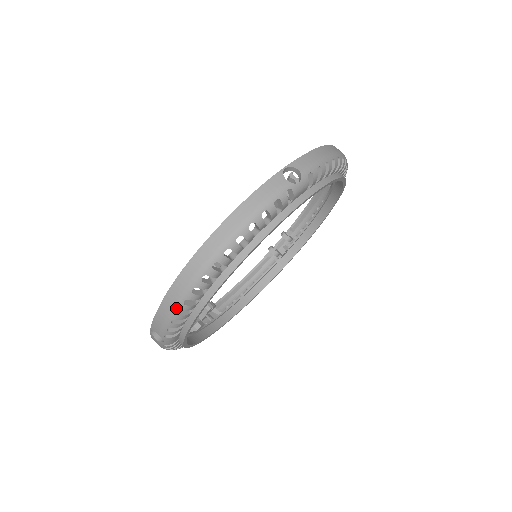
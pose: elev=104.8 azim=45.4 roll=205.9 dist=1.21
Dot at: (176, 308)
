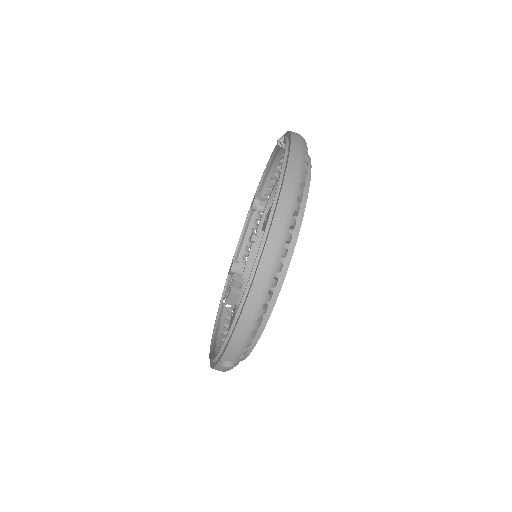
Dot at: occluded
